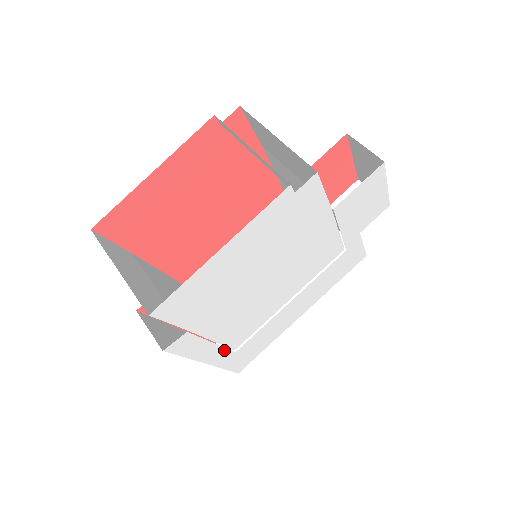
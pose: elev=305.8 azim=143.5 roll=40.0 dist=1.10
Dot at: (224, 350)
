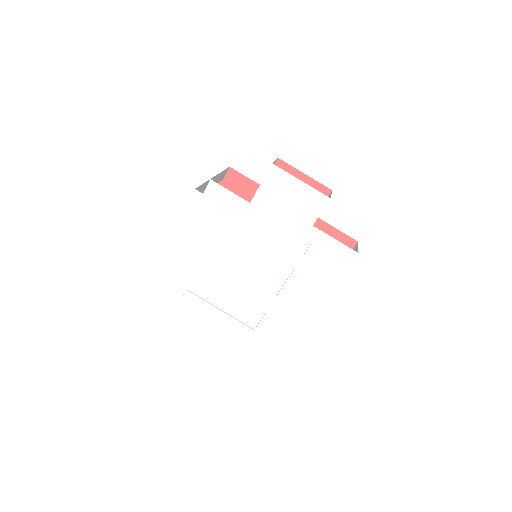
Dot at: (238, 323)
